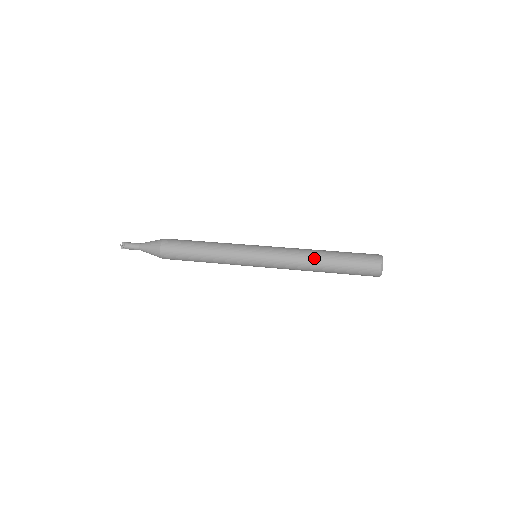
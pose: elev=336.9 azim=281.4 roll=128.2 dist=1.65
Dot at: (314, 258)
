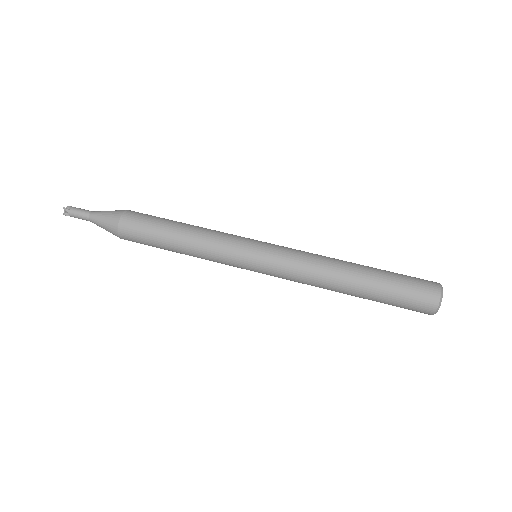
Dot at: (337, 289)
